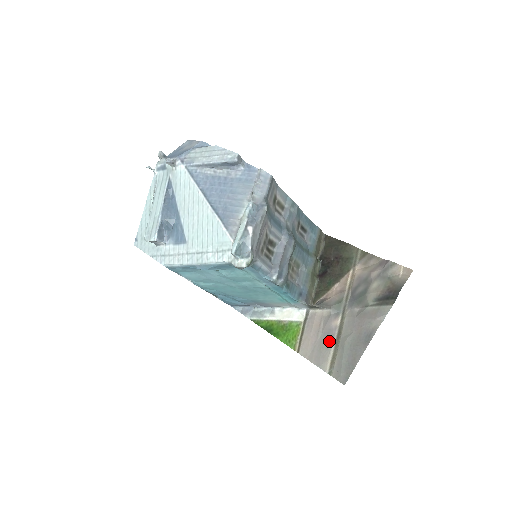
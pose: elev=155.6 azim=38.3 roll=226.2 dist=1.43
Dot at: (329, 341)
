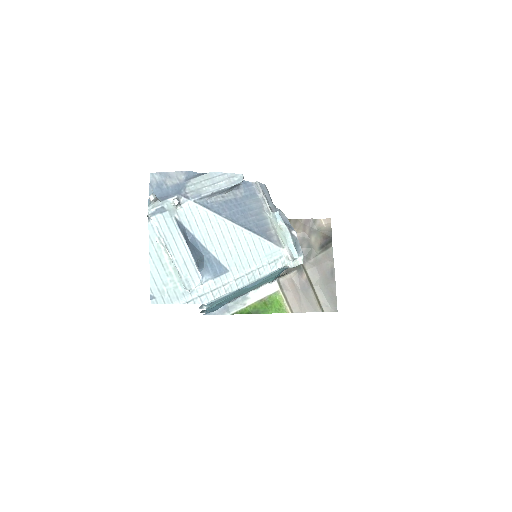
Dot at: (309, 291)
